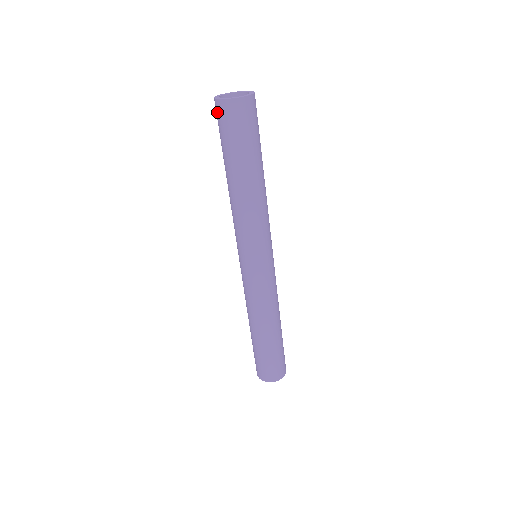
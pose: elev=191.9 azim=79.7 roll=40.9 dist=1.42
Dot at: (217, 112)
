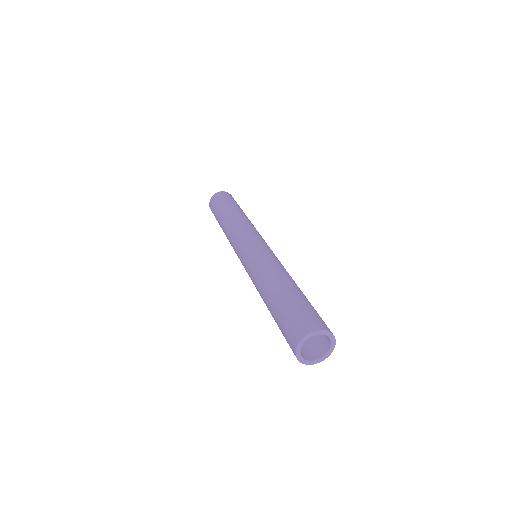
Dot at: occluded
